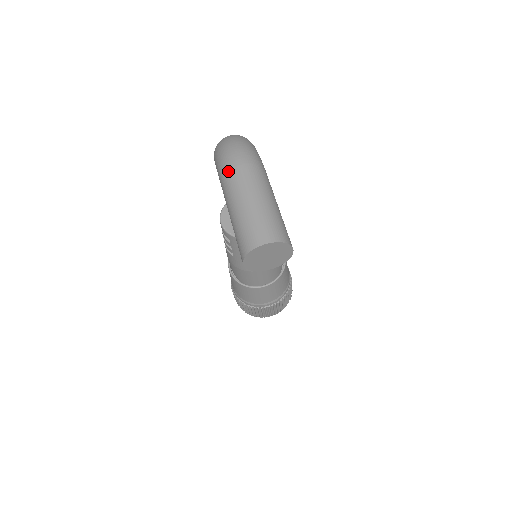
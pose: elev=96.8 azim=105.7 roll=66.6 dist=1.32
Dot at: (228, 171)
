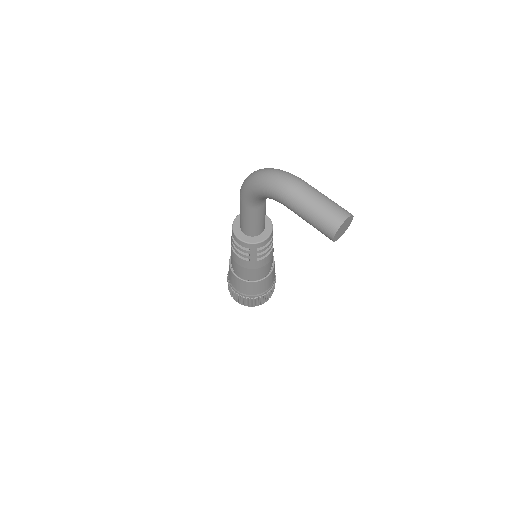
Dot at: (289, 190)
